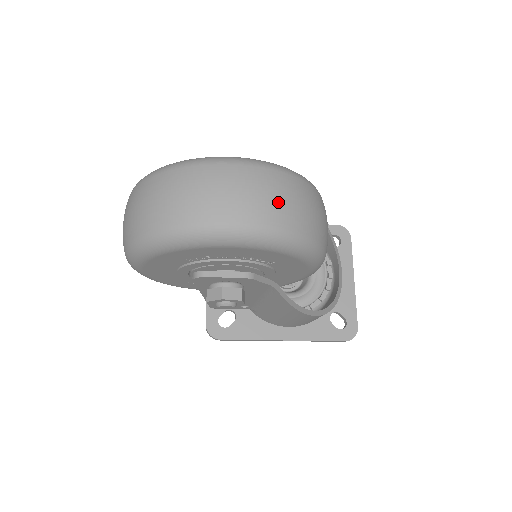
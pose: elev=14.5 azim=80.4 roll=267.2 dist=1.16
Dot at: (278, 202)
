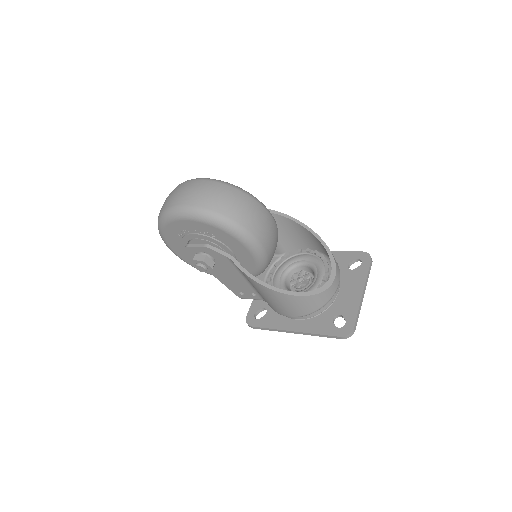
Dot at: (201, 194)
